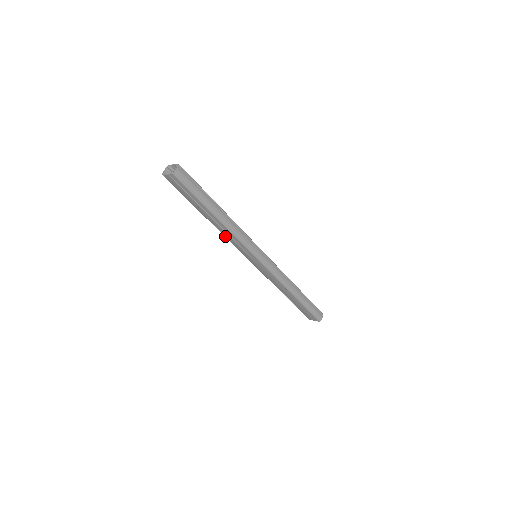
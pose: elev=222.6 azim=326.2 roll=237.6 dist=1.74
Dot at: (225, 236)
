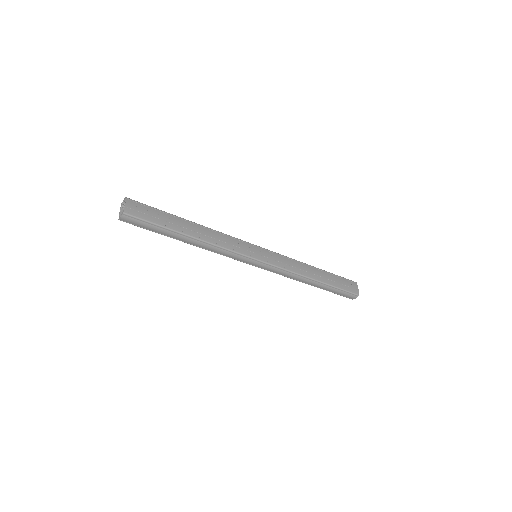
Dot at: occluded
